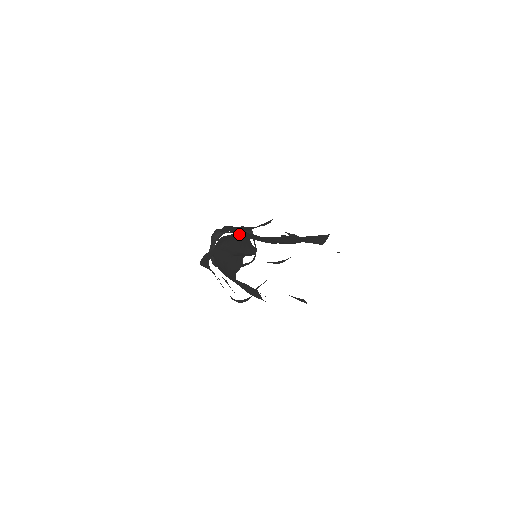
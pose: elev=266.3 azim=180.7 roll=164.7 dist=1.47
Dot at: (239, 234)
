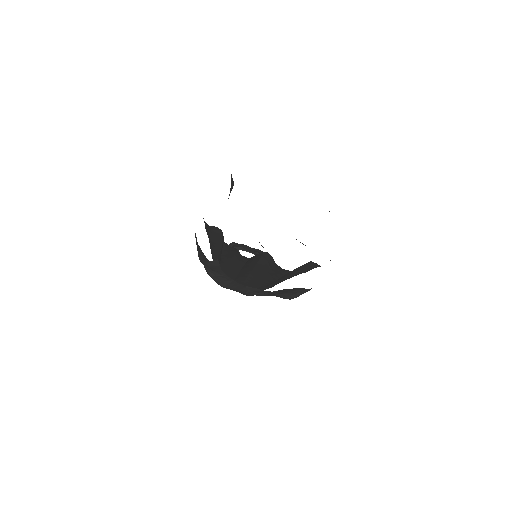
Dot at: occluded
